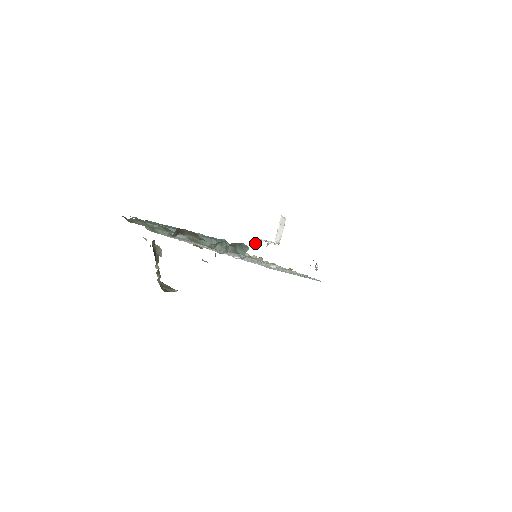
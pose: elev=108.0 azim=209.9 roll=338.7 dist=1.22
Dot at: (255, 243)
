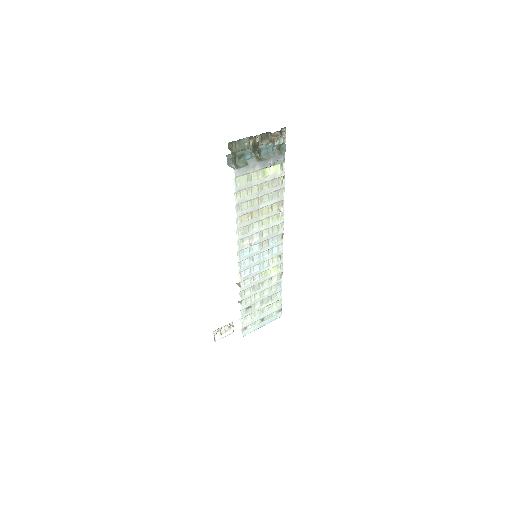
Dot at: occluded
